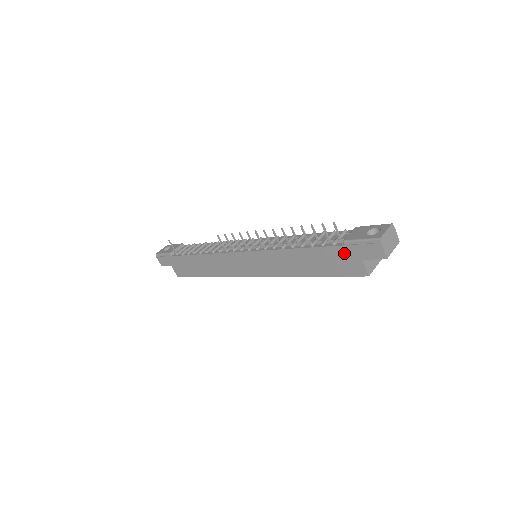
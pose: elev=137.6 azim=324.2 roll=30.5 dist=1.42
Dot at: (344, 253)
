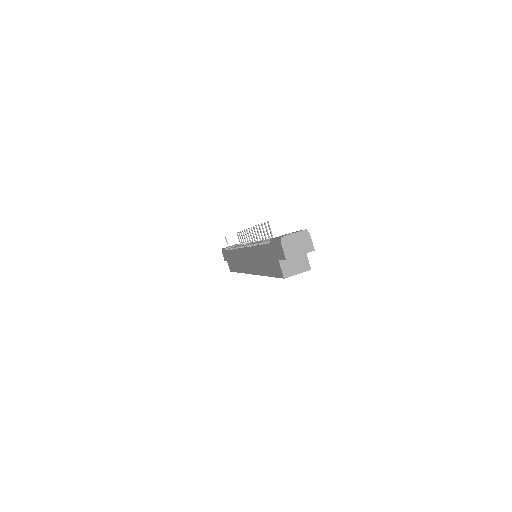
Dot at: (271, 252)
